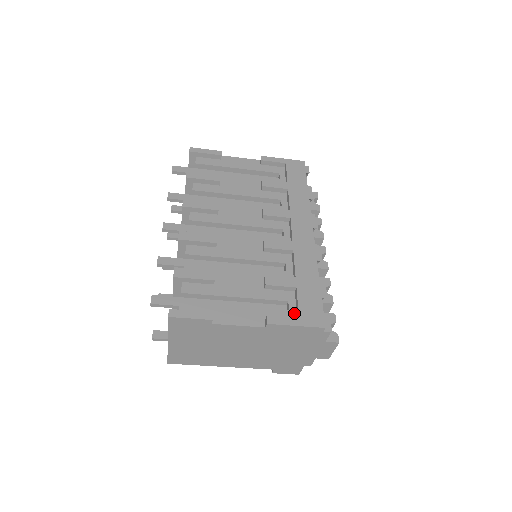
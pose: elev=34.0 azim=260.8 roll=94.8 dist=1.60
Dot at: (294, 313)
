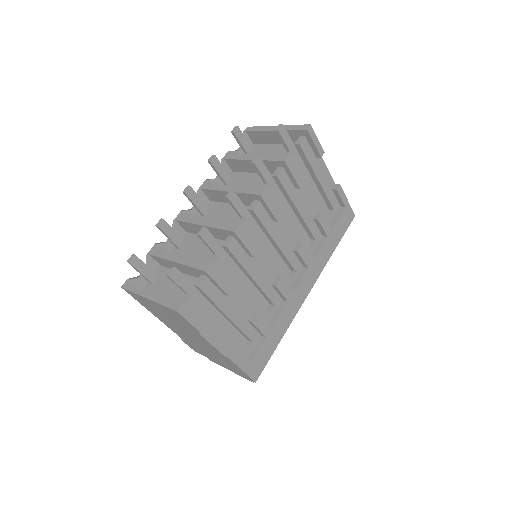
Dot at: (248, 355)
